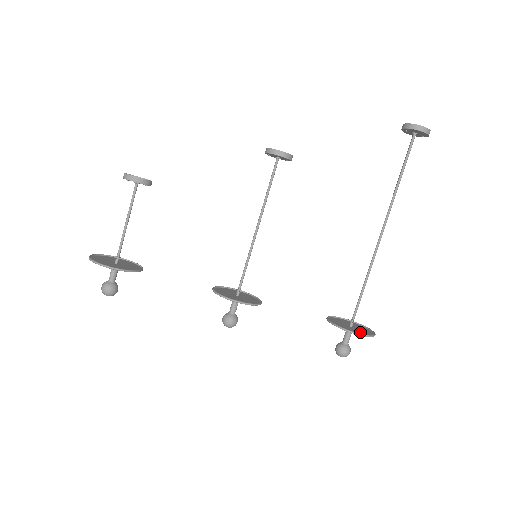
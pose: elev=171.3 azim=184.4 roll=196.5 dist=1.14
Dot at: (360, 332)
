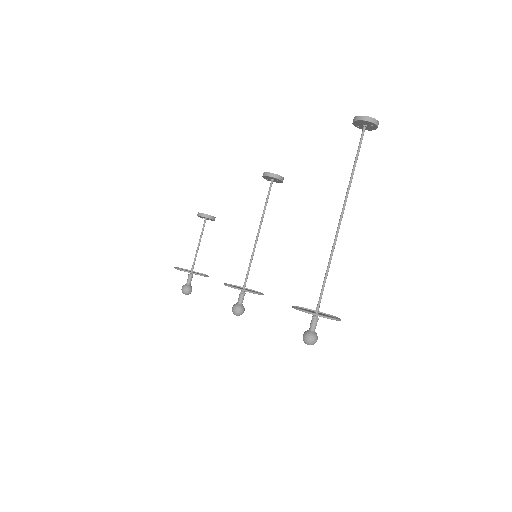
Dot at: occluded
